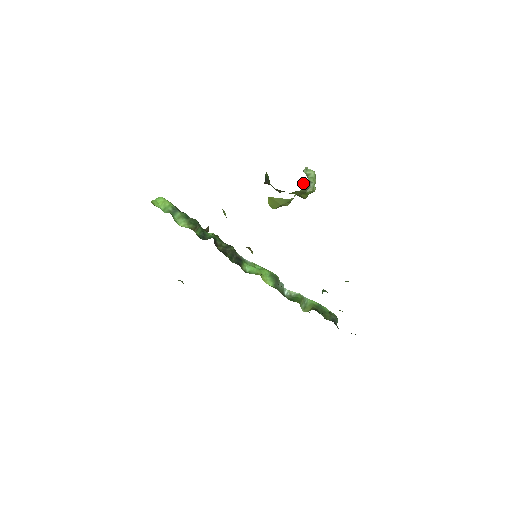
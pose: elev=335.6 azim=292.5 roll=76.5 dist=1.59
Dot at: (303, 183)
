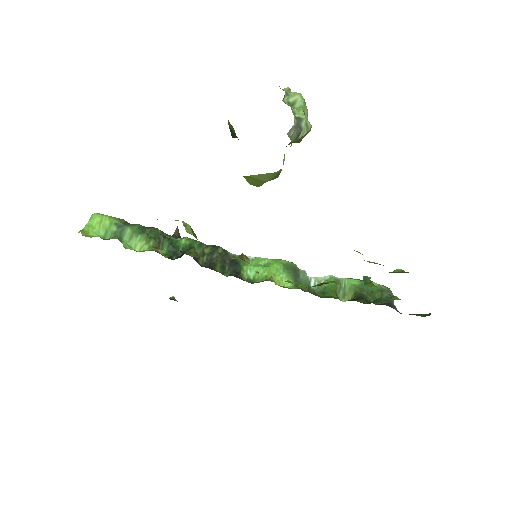
Dot at: occluded
